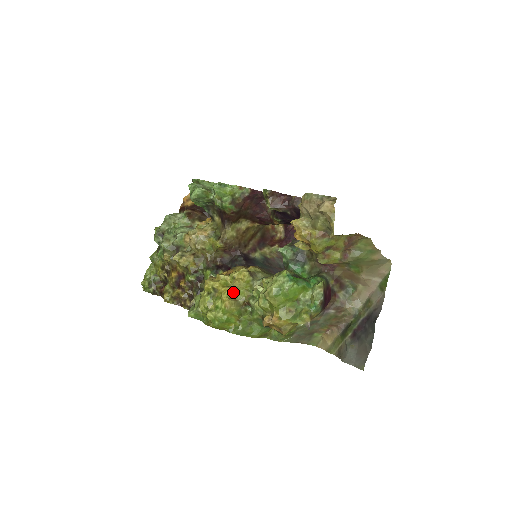
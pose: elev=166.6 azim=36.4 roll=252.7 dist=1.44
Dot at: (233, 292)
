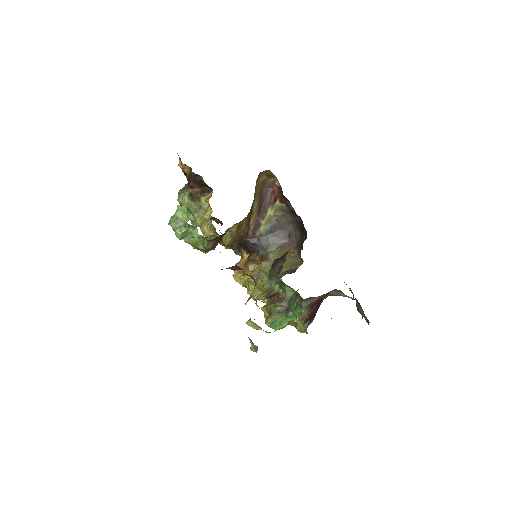
Dot at: occluded
